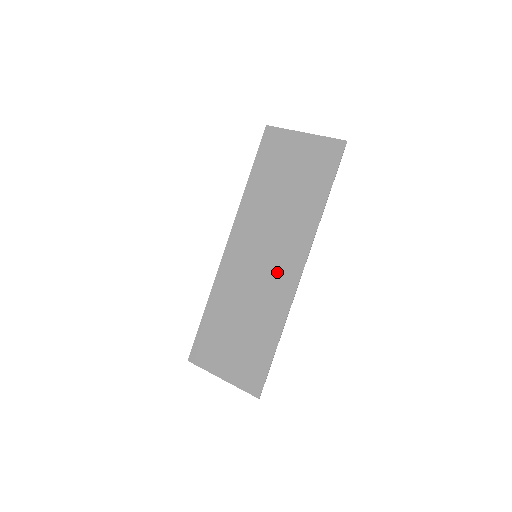
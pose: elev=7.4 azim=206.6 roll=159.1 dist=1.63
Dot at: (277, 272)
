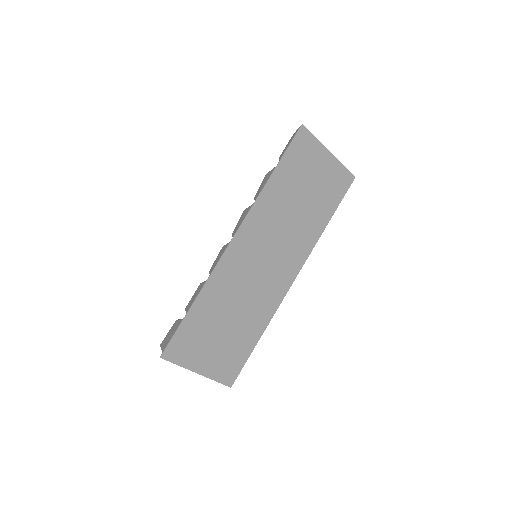
Dot at: (274, 277)
